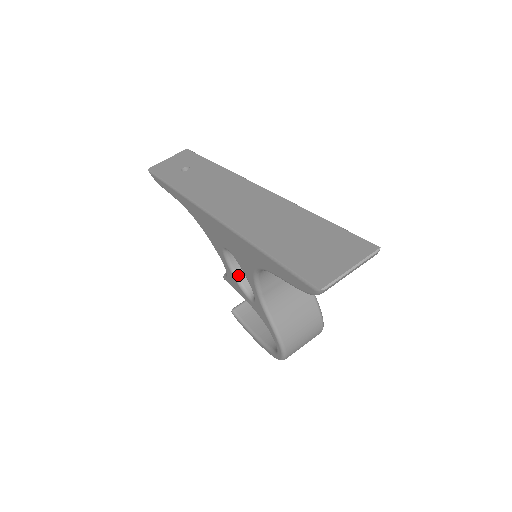
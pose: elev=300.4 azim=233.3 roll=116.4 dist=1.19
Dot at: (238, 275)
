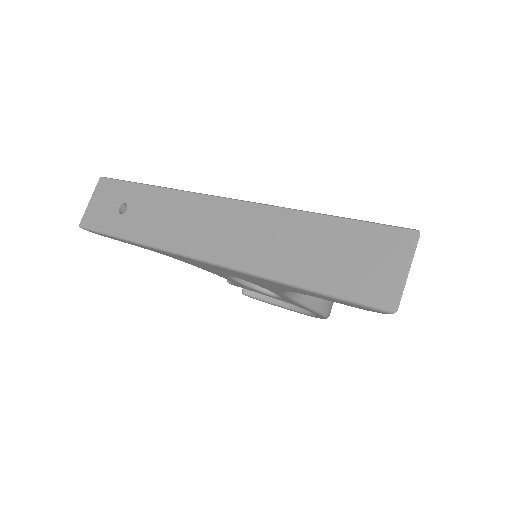
Dot at: (250, 283)
